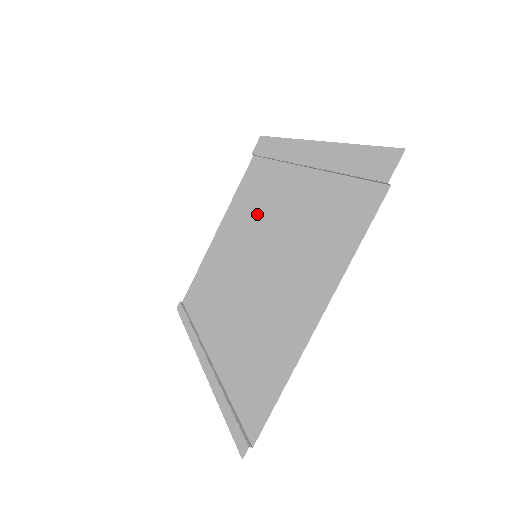
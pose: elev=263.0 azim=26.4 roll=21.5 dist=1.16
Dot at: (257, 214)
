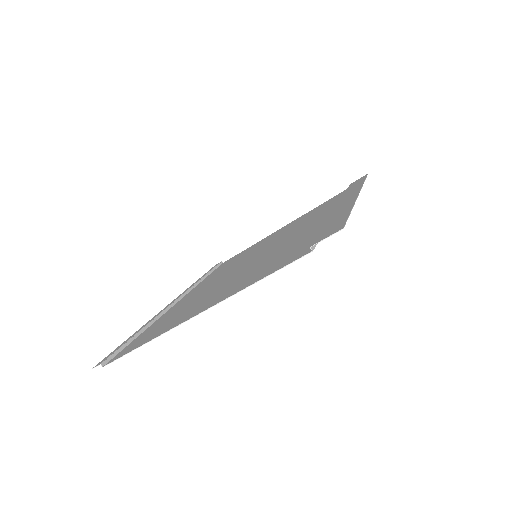
Dot at: (294, 228)
